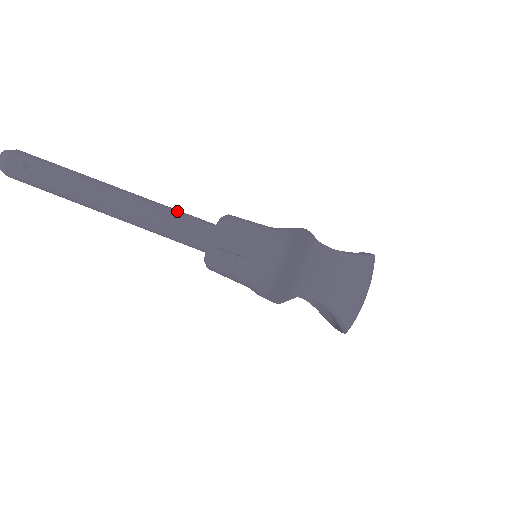
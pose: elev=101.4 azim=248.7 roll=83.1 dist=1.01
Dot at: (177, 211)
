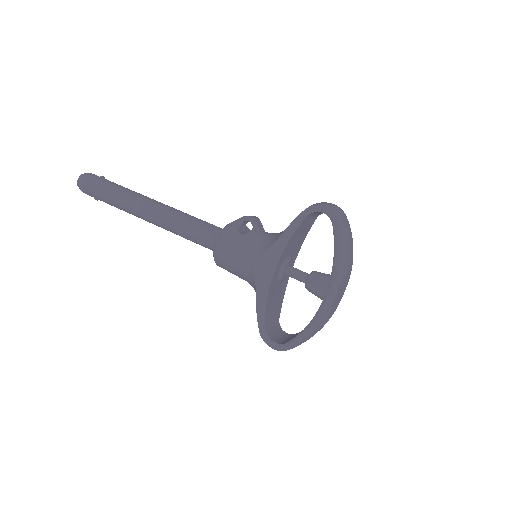
Dot at: occluded
